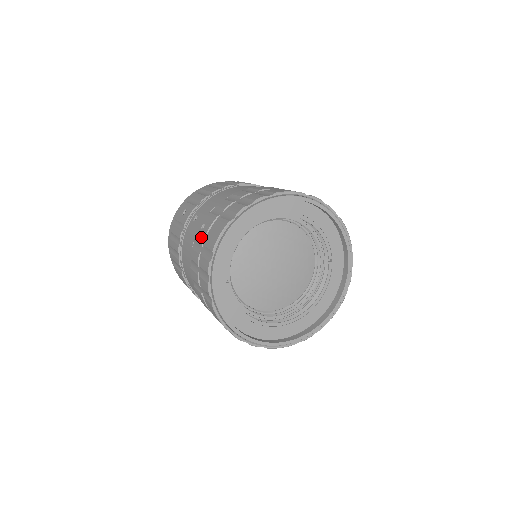
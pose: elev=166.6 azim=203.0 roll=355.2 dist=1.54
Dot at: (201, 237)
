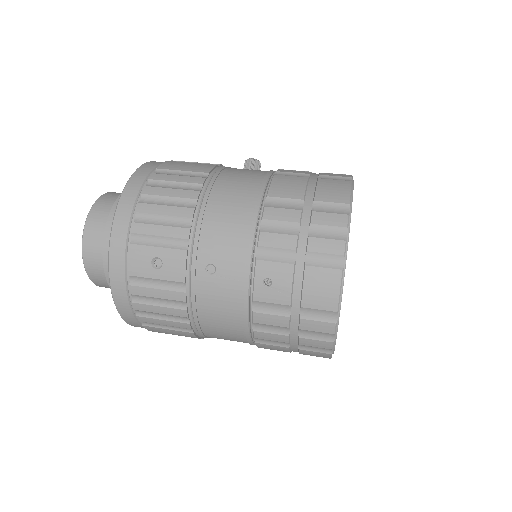
Dot at: (280, 298)
